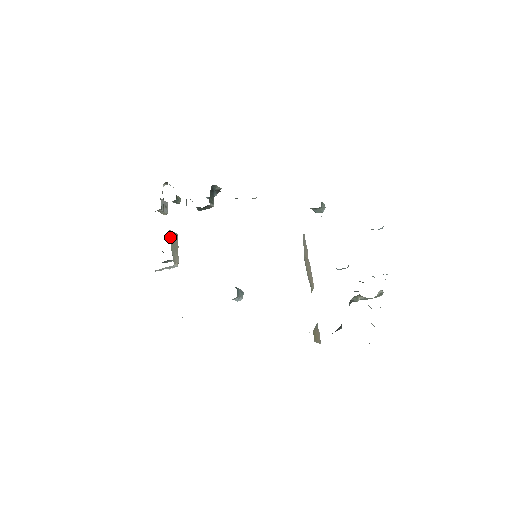
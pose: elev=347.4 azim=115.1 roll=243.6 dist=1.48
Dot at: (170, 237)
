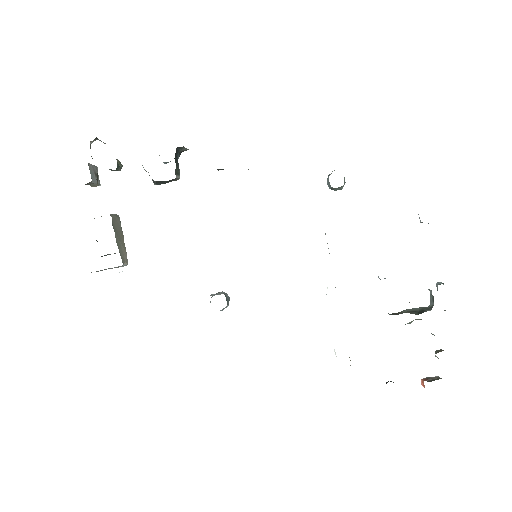
Dot at: (112, 225)
